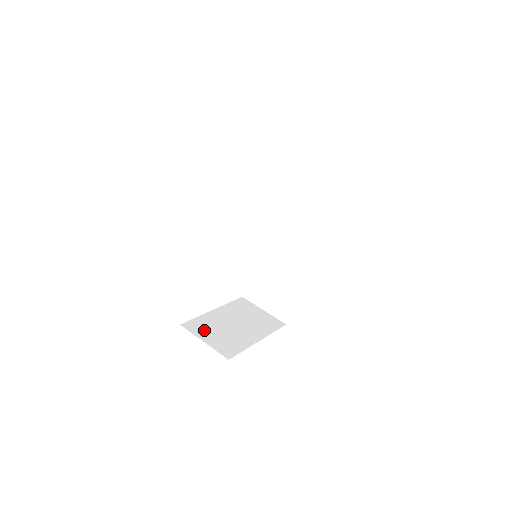
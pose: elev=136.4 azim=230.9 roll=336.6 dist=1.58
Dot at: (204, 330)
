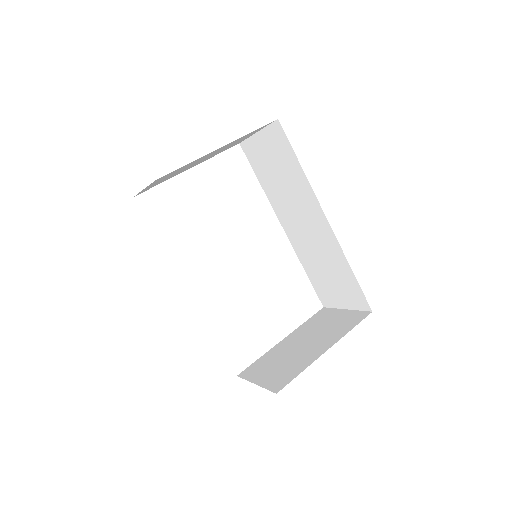
Dot at: (261, 370)
